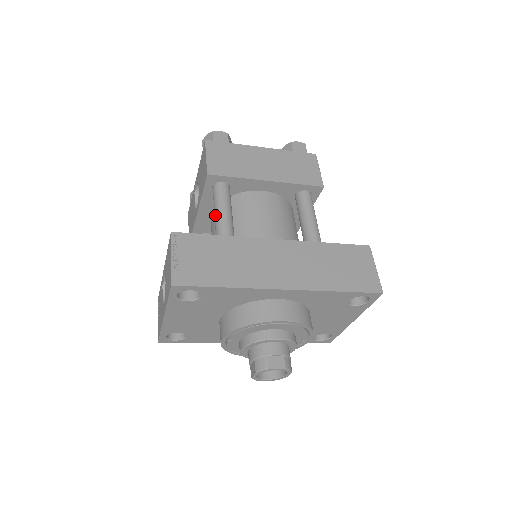
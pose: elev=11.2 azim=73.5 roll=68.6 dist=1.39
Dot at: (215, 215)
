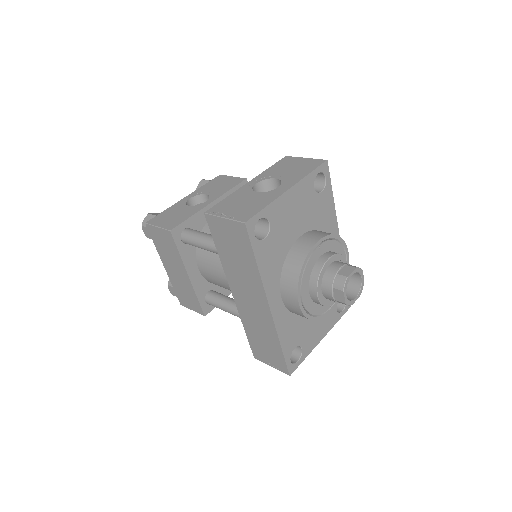
Dot at: occluded
